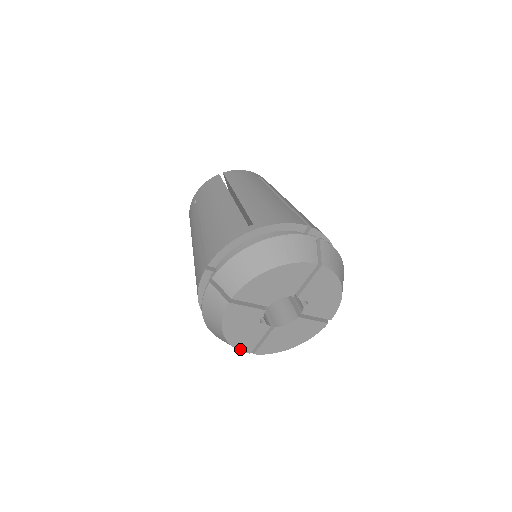
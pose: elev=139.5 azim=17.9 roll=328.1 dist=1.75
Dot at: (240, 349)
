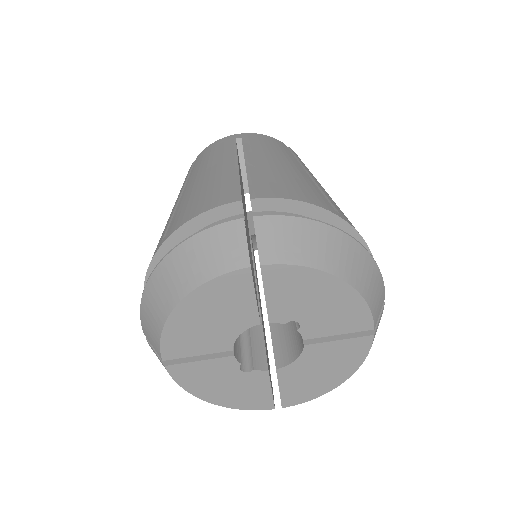
Dot at: (252, 408)
